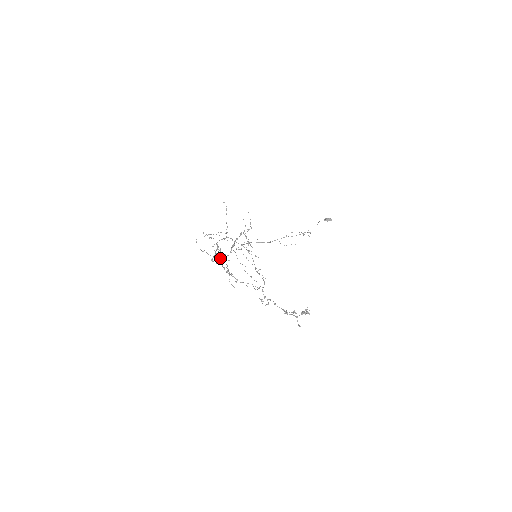
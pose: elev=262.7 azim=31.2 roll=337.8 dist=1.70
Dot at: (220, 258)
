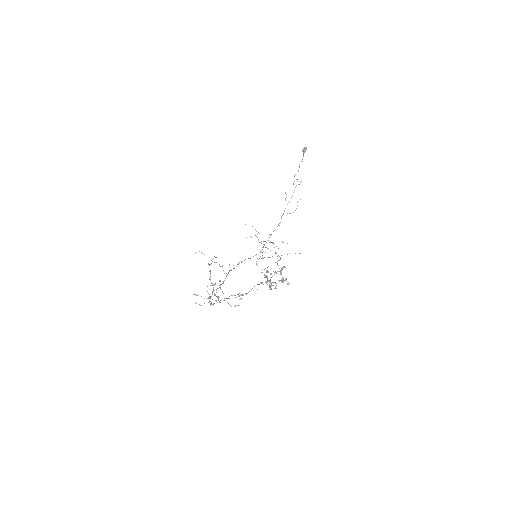
Dot at: occluded
